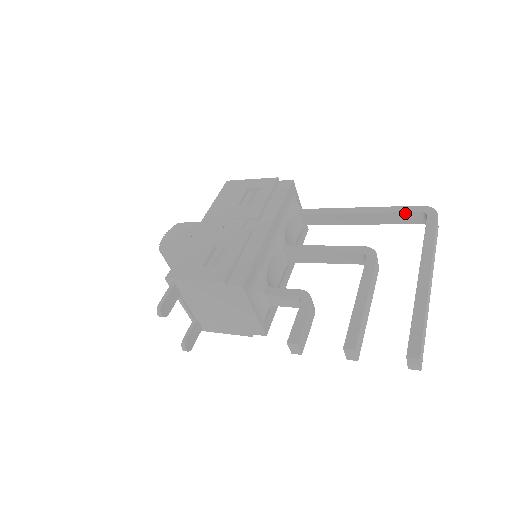
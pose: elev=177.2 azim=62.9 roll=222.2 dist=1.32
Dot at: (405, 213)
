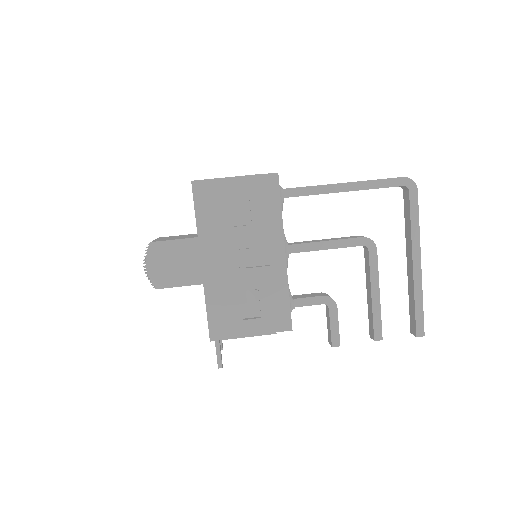
Dot at: occluded
